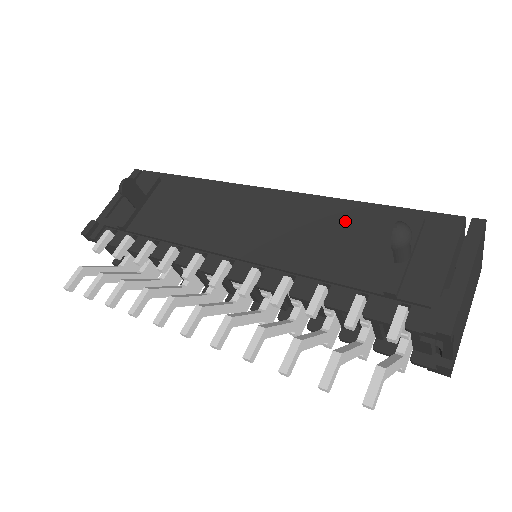
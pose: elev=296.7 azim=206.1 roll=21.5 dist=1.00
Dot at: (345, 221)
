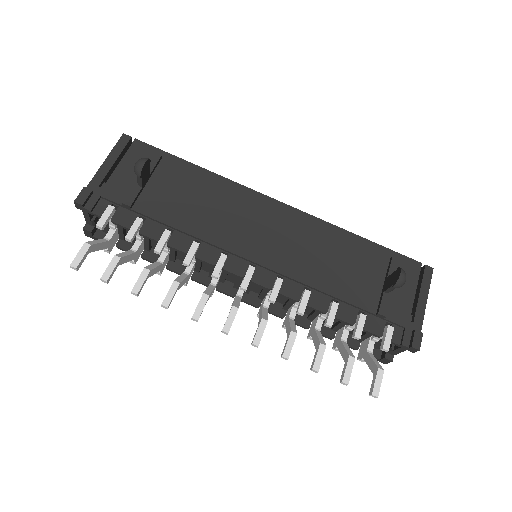
Dot at: (344, 248)
